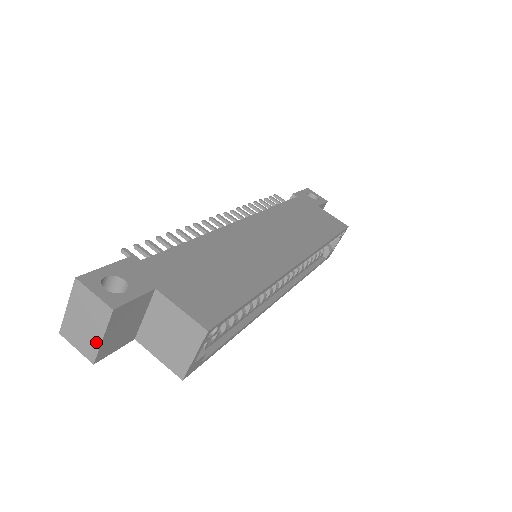
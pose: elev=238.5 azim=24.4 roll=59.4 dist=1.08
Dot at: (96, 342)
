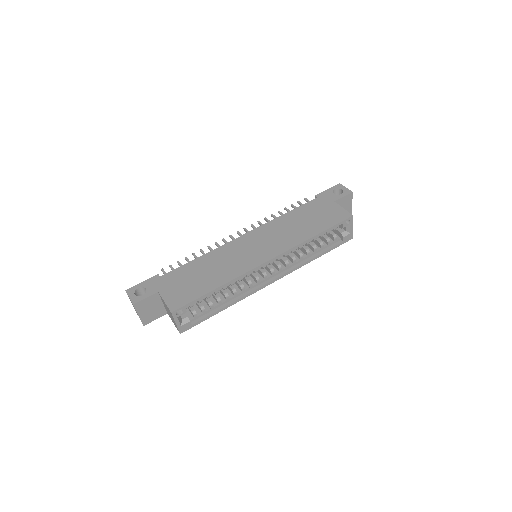
Dot at: (139, 317)
